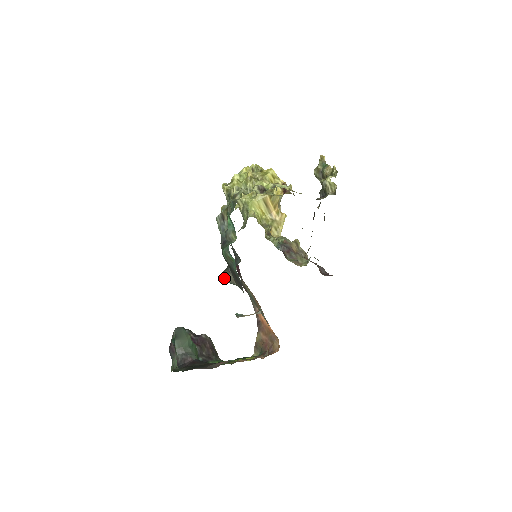
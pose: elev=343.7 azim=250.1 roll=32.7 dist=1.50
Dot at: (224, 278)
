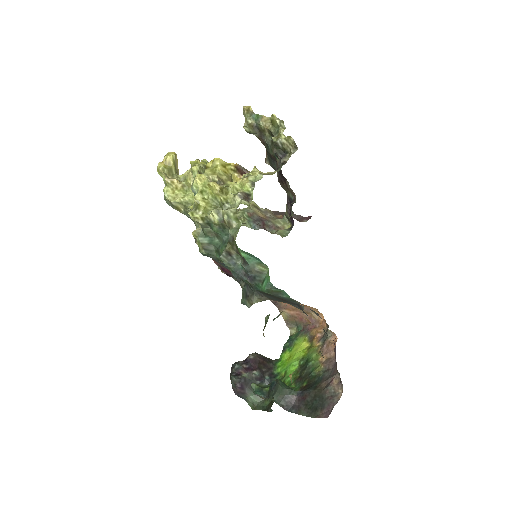
Dot at: occluded
